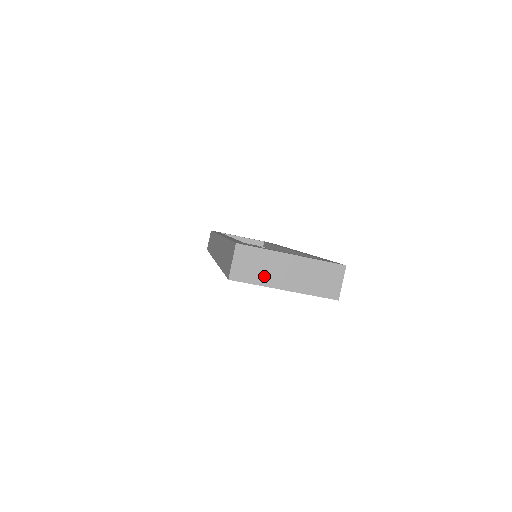
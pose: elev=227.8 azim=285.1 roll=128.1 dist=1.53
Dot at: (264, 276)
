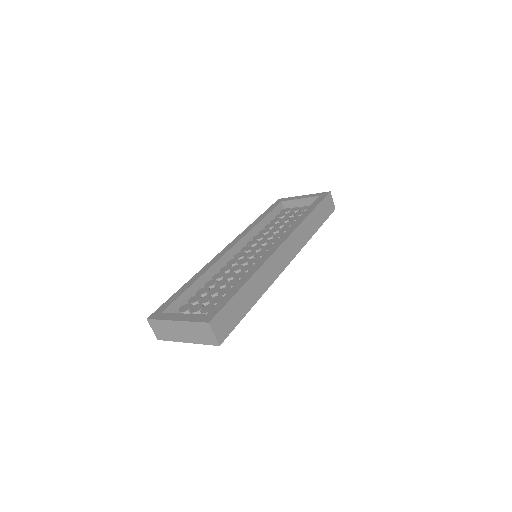
Dot at: (171, 336)
